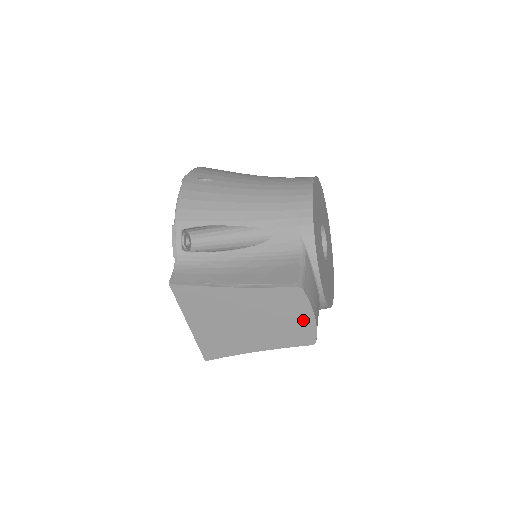
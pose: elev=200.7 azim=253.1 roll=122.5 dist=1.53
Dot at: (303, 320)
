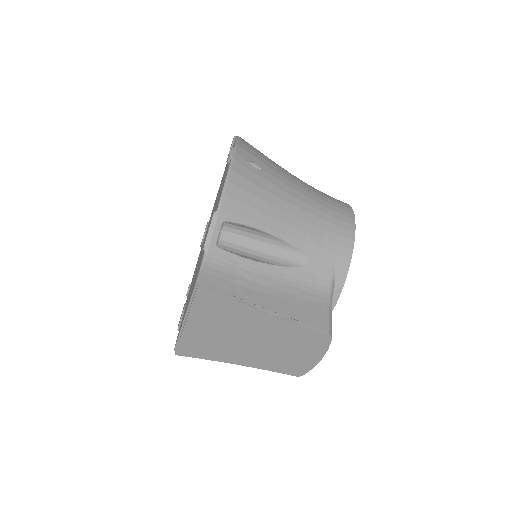
Dot at: (308, 358)
